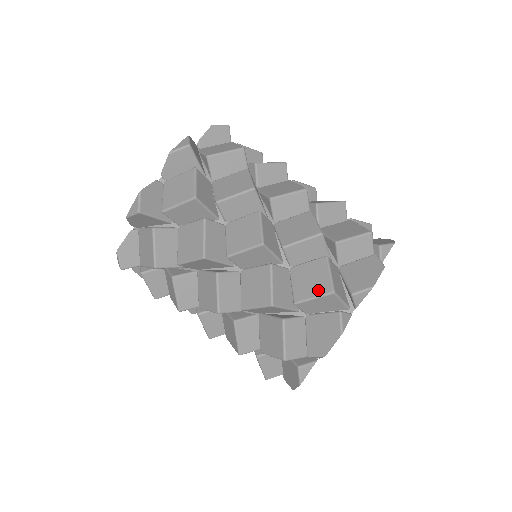
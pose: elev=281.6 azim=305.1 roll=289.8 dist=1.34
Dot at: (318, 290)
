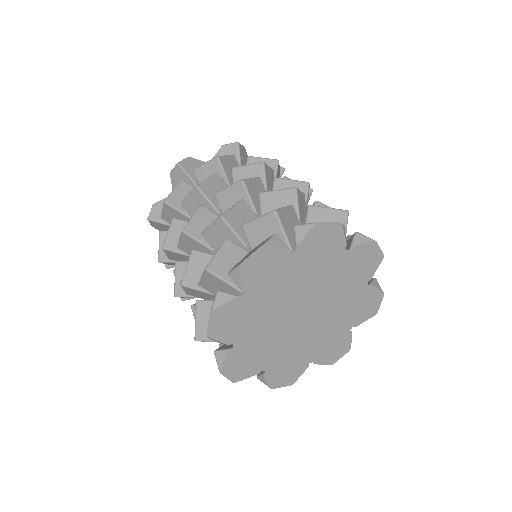
Dot at: (265, 214)
